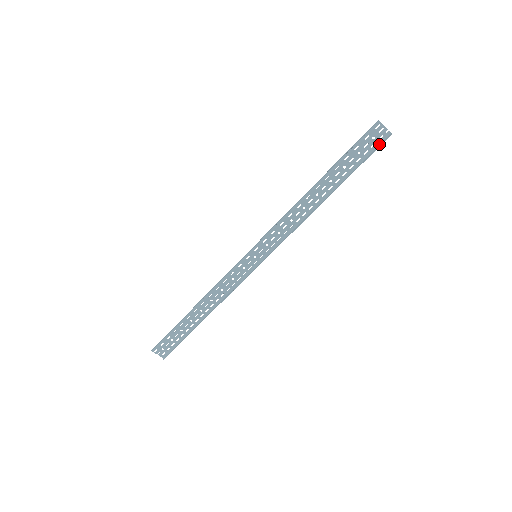
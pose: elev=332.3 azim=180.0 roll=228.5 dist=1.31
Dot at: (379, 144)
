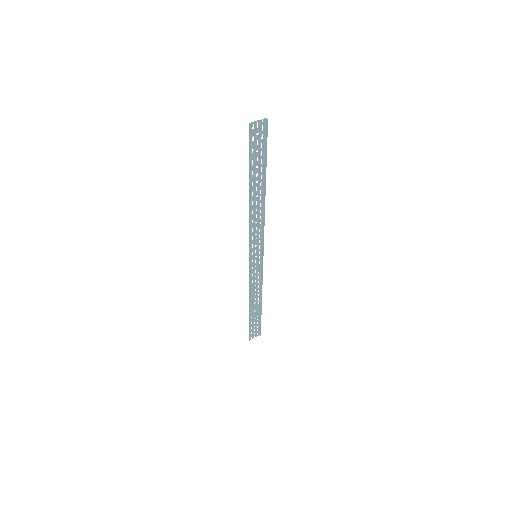
Dot at: (265, 132)
